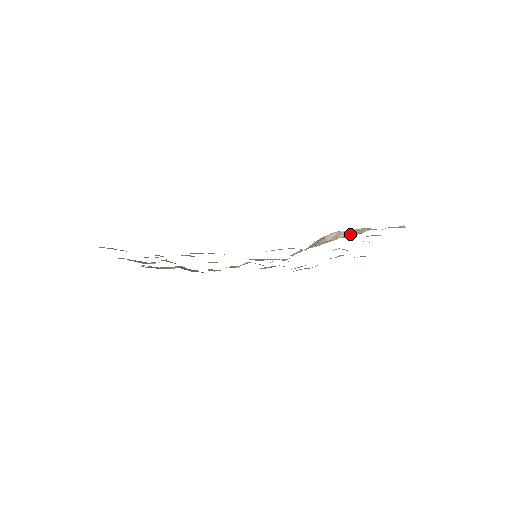
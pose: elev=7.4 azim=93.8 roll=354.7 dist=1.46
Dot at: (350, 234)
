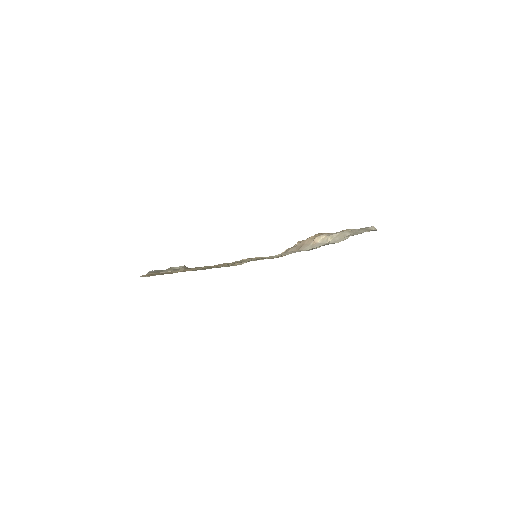
Dot at: (337, 238)
